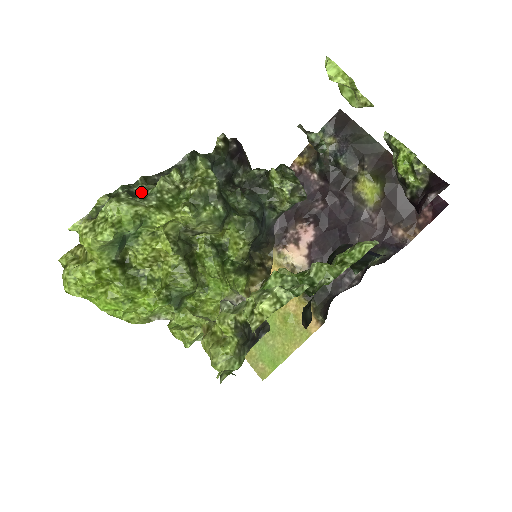
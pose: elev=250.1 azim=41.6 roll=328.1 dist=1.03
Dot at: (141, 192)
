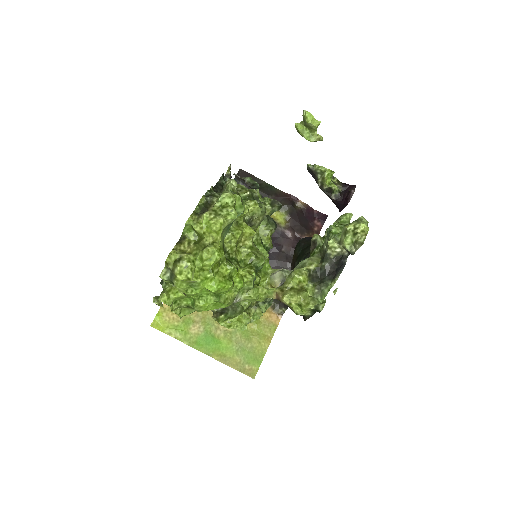
Dot at: occluded
